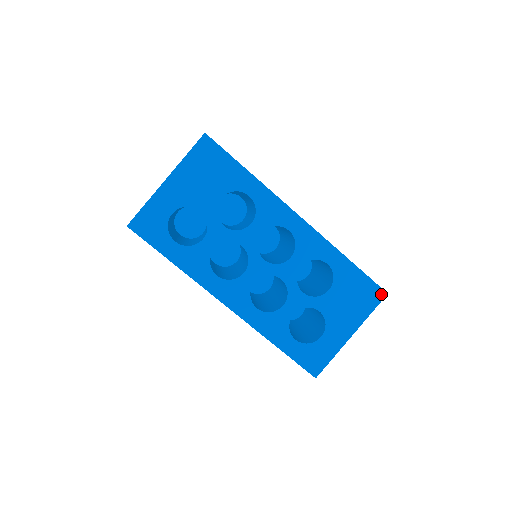
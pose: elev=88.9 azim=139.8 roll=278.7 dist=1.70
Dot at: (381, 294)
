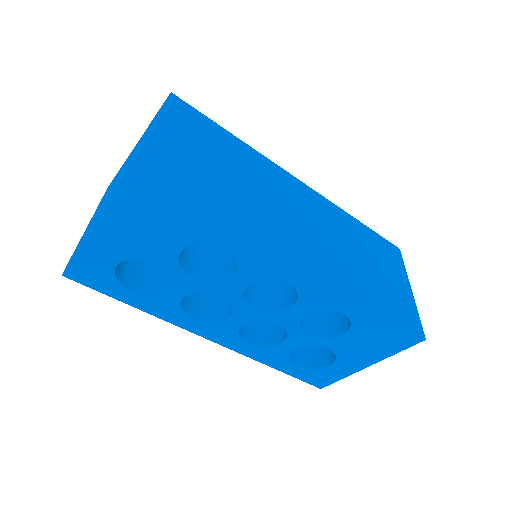
Dot at: (416, 340)
